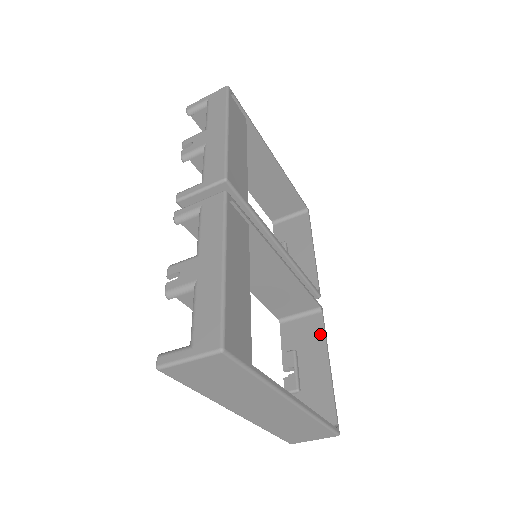
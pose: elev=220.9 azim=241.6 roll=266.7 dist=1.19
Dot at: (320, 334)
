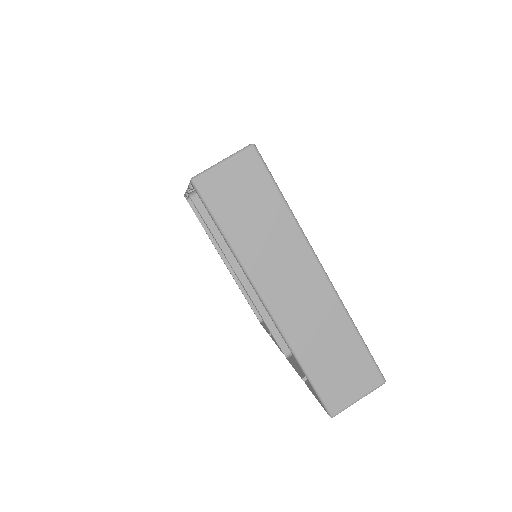
Dot at: occluded
